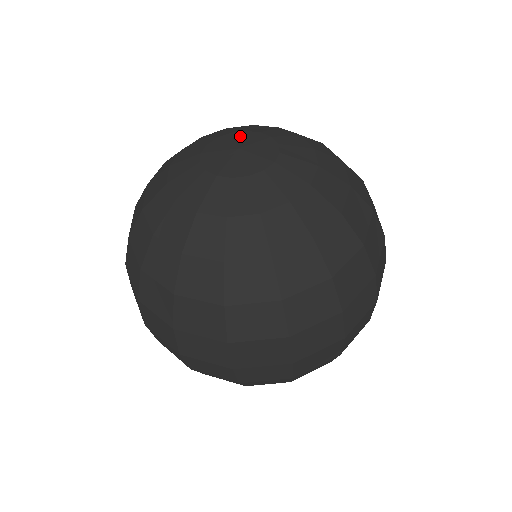
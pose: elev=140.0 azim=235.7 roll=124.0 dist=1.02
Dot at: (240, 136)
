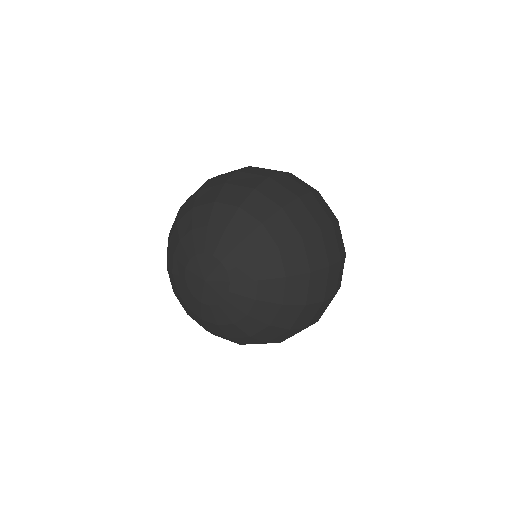
Dot at: (214, 266)
